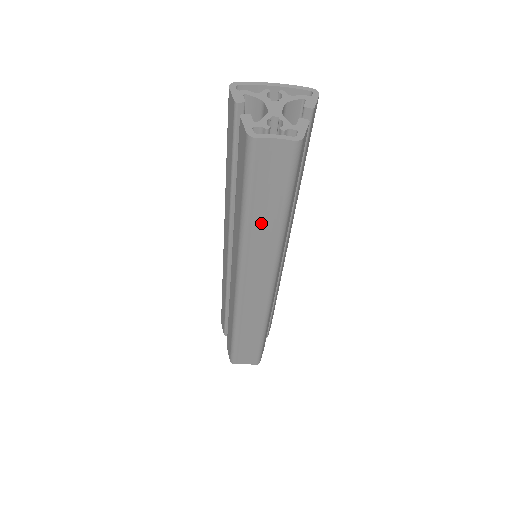
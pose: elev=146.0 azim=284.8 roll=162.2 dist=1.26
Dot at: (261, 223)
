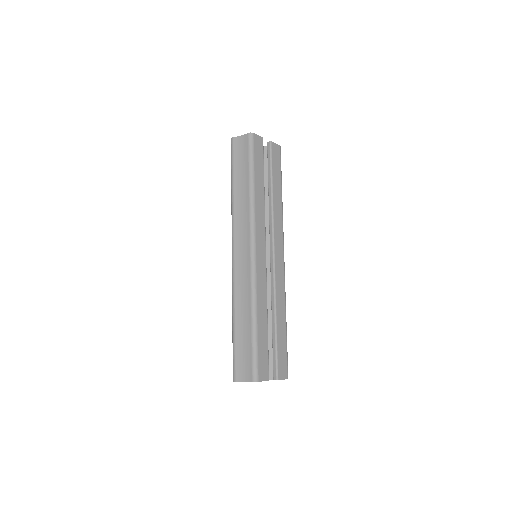
Dot at: (240, 190)
